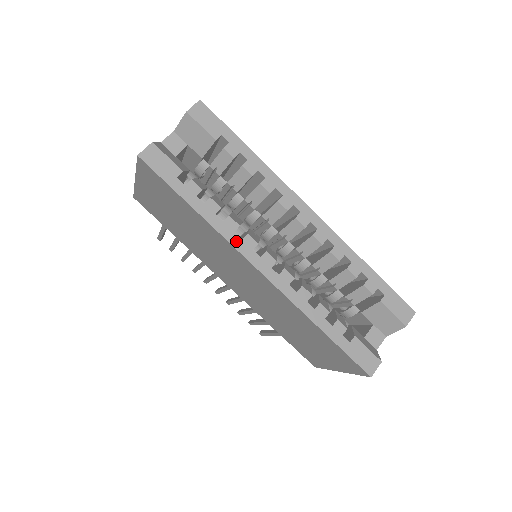
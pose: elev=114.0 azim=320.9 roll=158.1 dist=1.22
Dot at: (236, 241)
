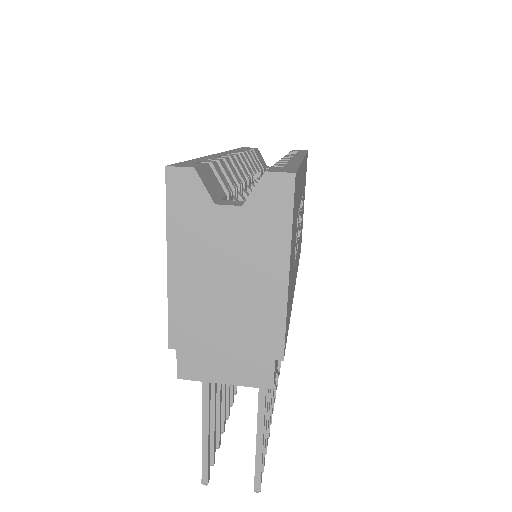
Dot at: occluded
